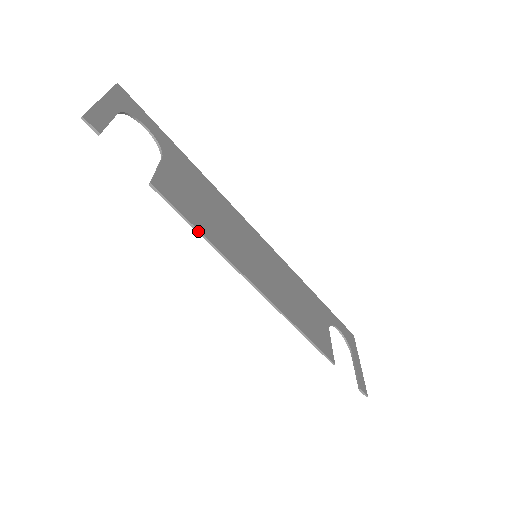
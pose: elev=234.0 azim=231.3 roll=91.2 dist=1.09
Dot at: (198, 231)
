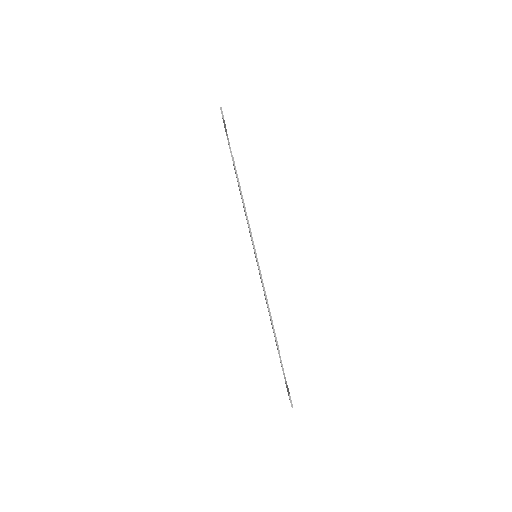
Dot at: (242, 195)
